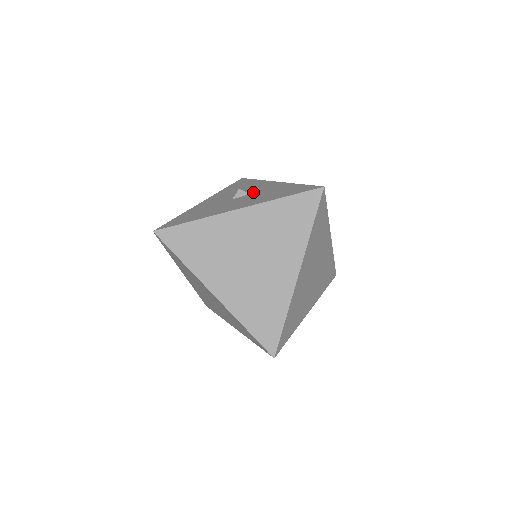
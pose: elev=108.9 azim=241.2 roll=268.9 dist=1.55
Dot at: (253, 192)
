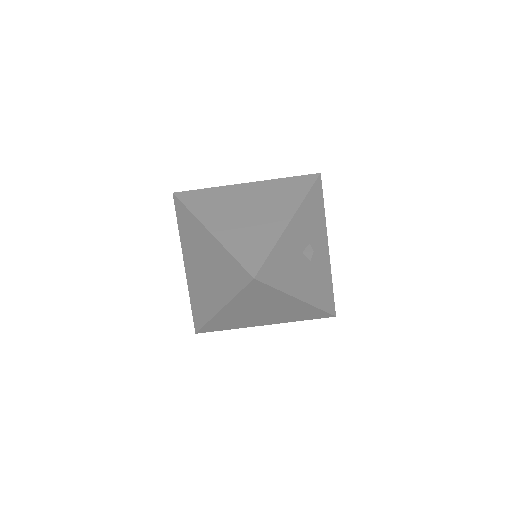
Dot at: occluded
